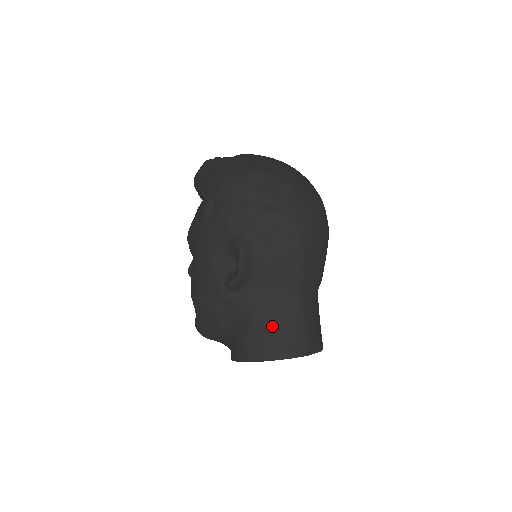
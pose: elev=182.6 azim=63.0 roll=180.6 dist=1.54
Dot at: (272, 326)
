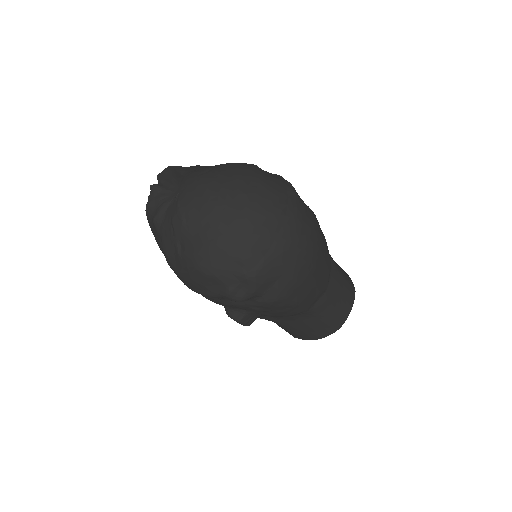
Dot at: (298, 329)
